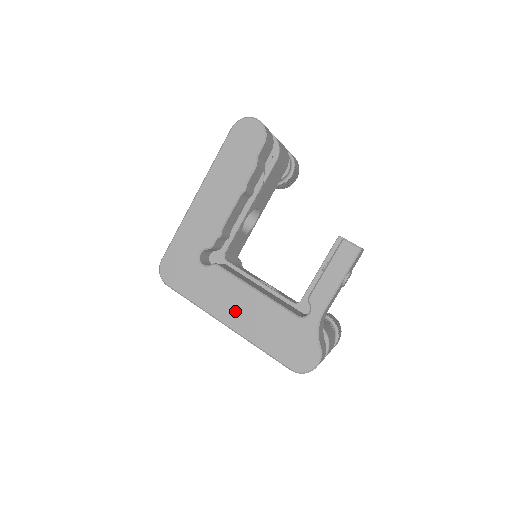
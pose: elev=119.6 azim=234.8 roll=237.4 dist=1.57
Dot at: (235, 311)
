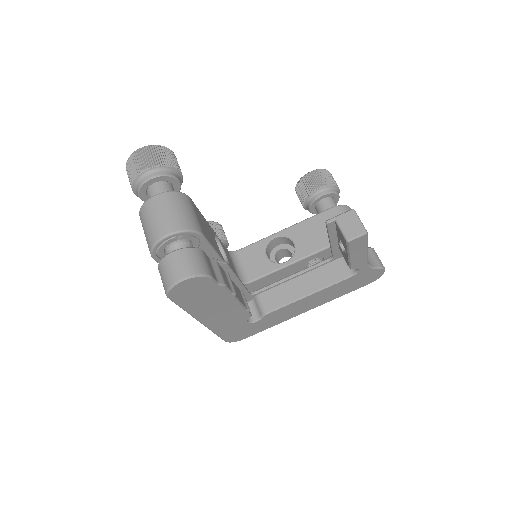
Dot at: (306, 307)
